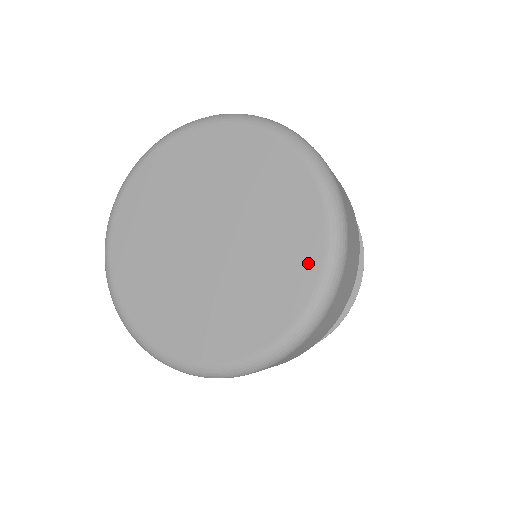
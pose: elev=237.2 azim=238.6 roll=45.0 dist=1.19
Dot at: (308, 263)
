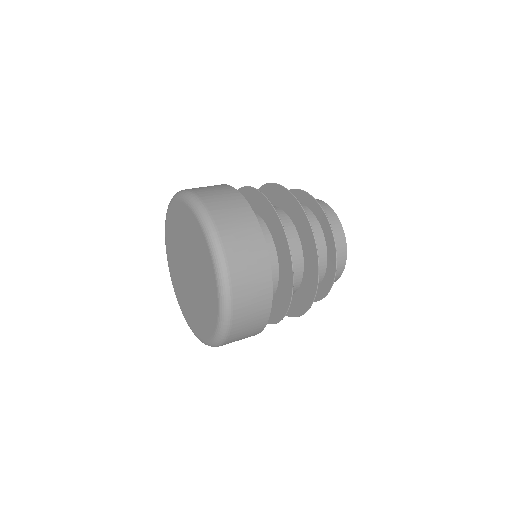
Dot at: (214, 305)
